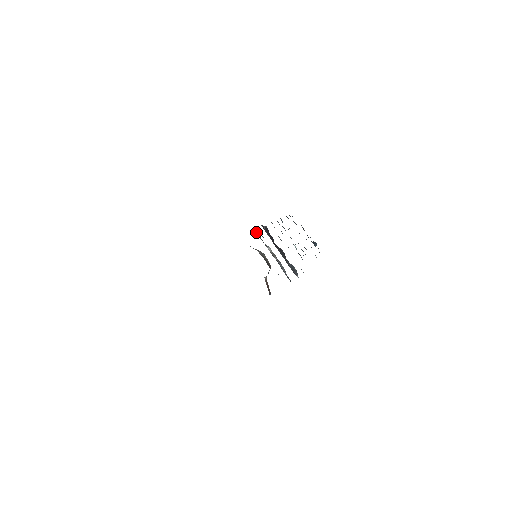
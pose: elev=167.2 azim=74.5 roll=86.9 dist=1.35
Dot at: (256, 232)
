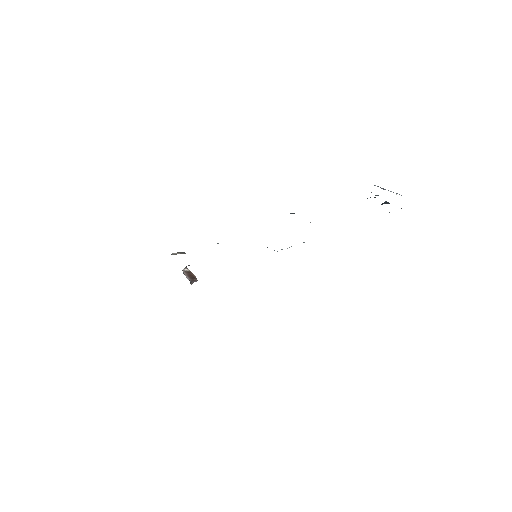
Dot at: occluded
